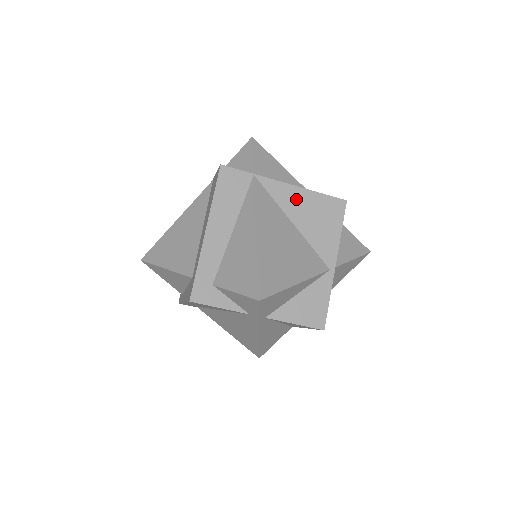
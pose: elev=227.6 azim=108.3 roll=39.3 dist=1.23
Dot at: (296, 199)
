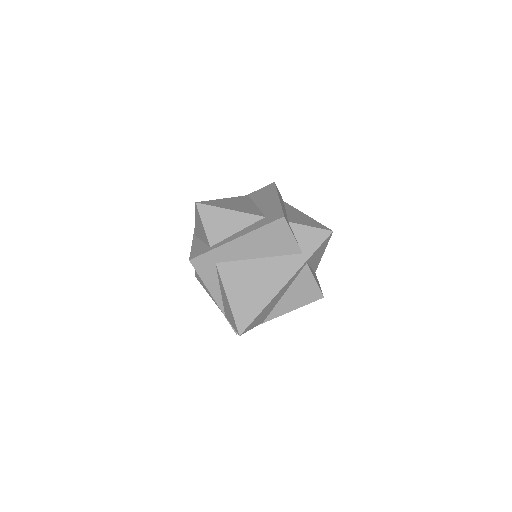
Dot at: occluded
